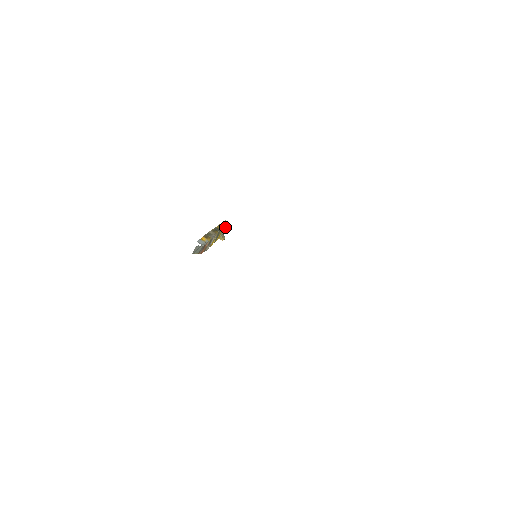
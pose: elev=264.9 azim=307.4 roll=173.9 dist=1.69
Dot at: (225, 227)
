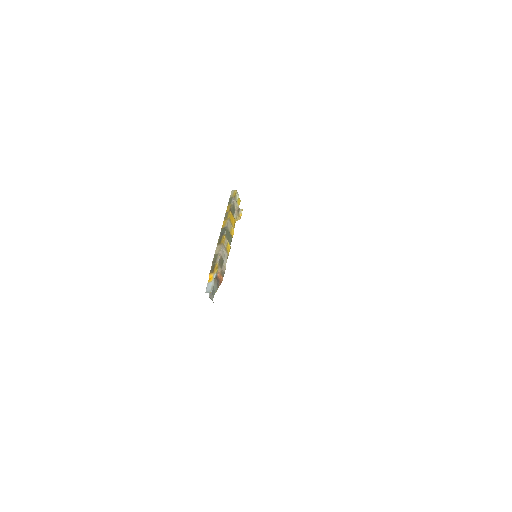
Dot at: (233, 206)
